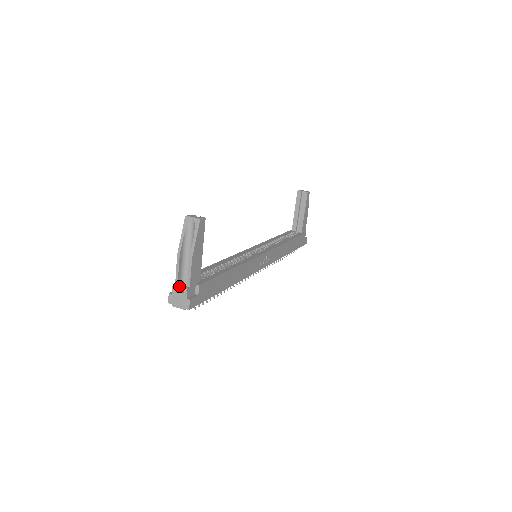
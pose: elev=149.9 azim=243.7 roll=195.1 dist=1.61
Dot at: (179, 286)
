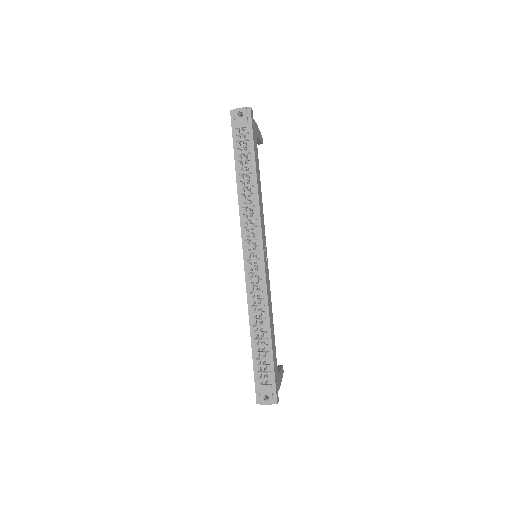
Dot at: occluded
